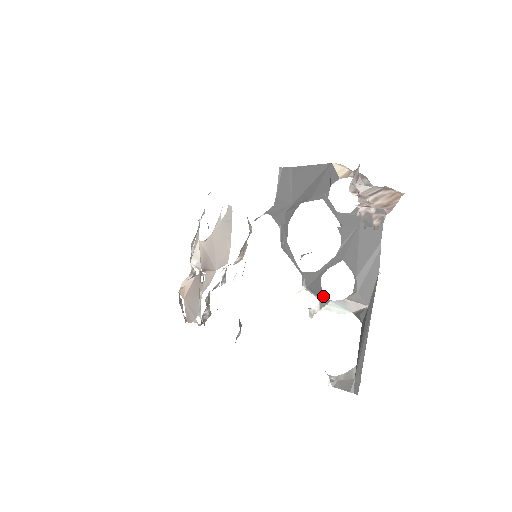
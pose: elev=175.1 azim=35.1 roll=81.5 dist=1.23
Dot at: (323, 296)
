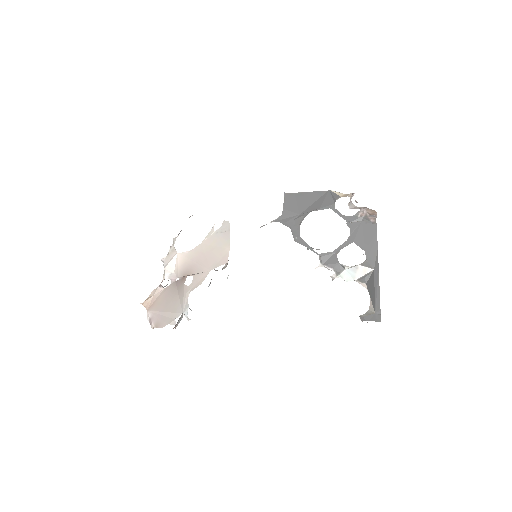
Dot at: (339, 267)
